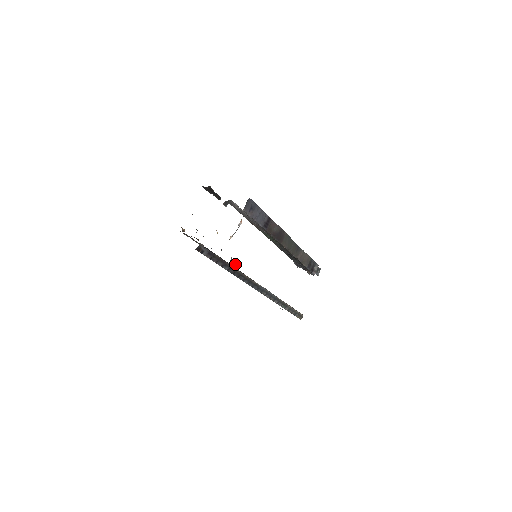
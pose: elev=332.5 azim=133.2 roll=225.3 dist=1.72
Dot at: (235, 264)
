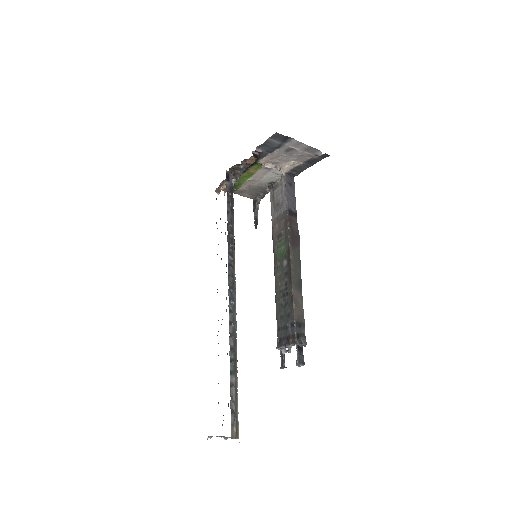
Dot at: (258, 158)
